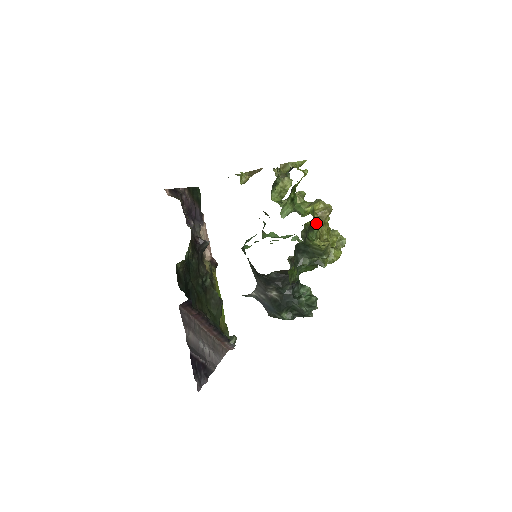
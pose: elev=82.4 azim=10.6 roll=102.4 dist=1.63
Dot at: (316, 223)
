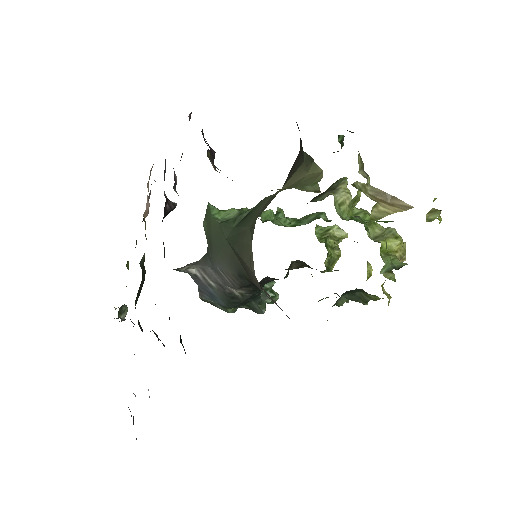
Dot at: occluded
